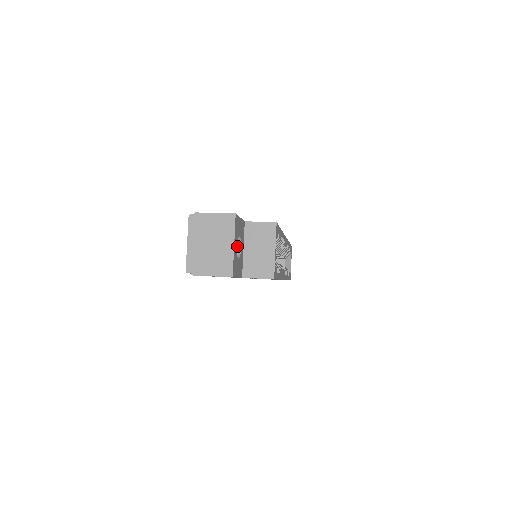
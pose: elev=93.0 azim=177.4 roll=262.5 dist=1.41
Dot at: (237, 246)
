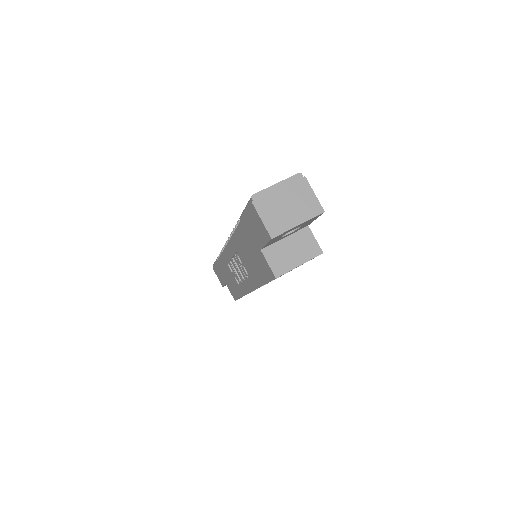
Dot at: occluded
